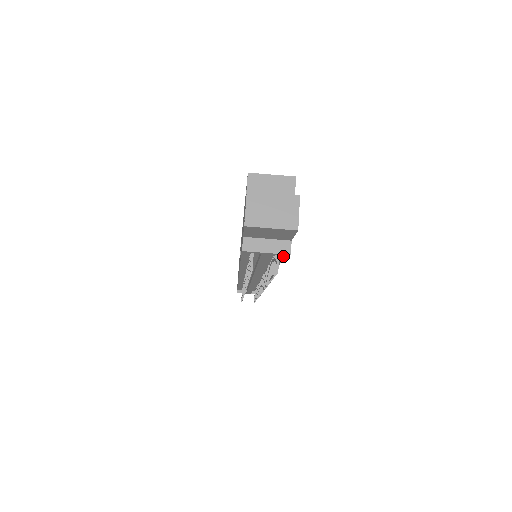
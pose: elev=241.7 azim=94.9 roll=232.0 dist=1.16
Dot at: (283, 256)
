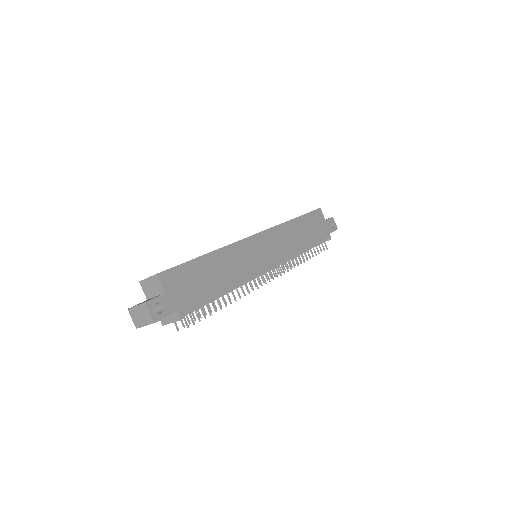
Dot at: (200, 305)
